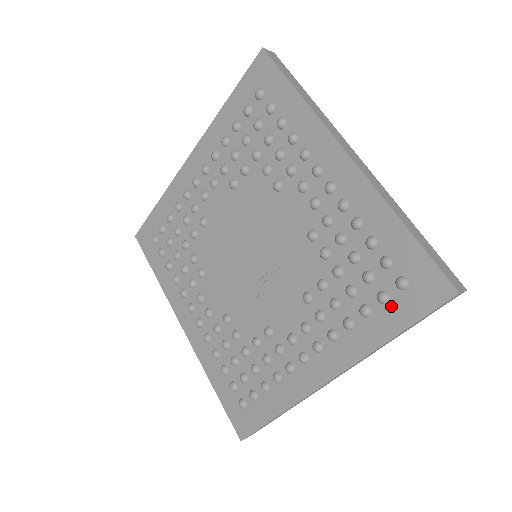
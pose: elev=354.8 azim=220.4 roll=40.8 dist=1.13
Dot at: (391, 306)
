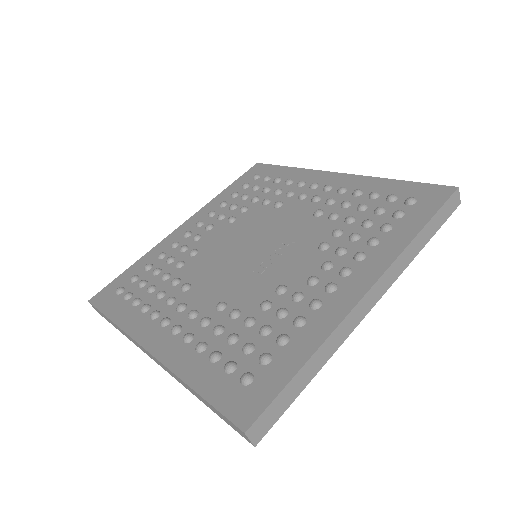
Dot at: (408, 215)
